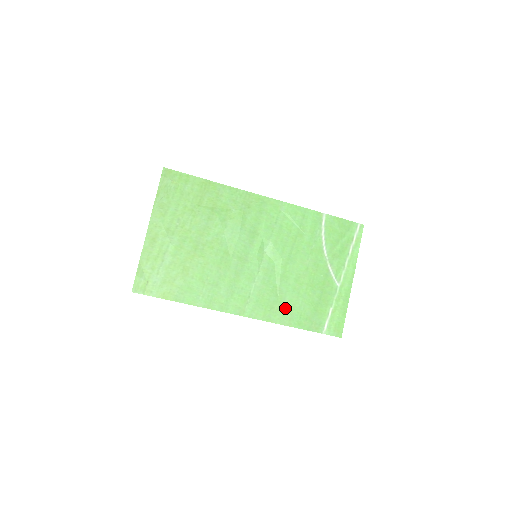
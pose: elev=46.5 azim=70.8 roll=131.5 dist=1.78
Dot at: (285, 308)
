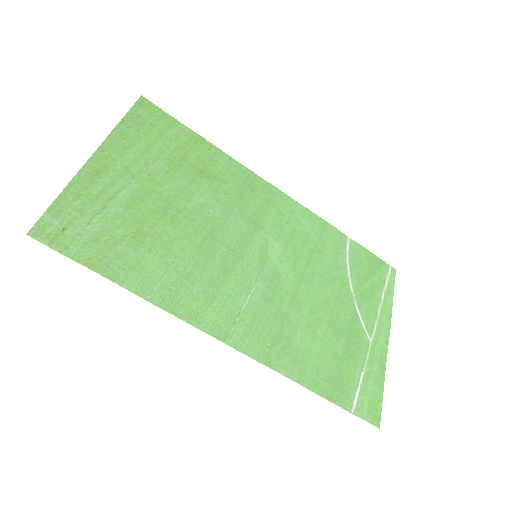
Dot at: (294, 350)
